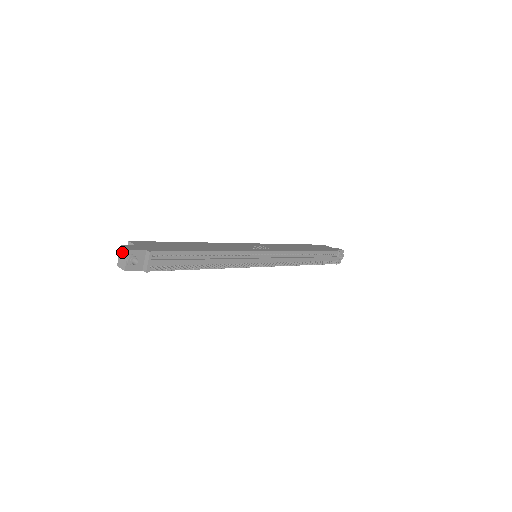
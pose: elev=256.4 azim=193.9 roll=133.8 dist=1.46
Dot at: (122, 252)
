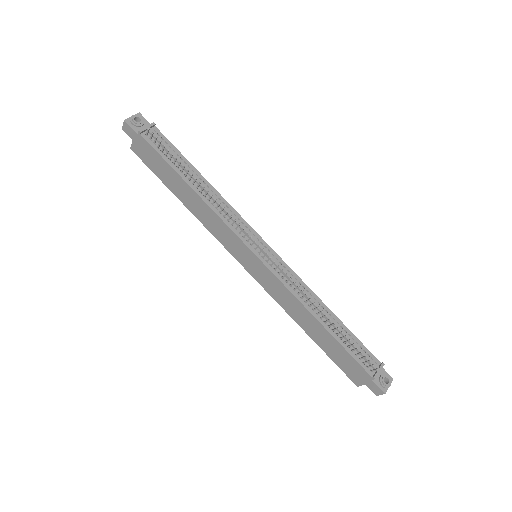
Dot at: occluded
